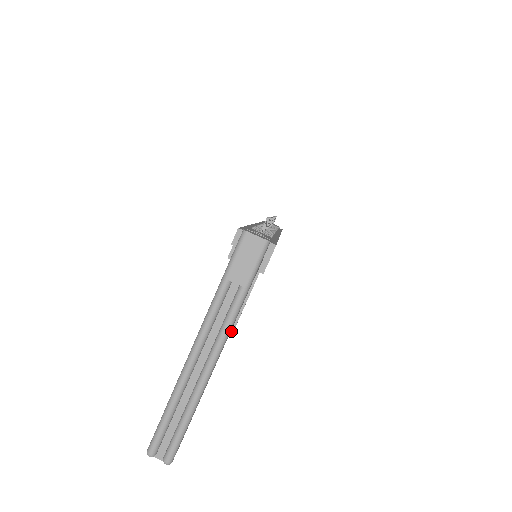
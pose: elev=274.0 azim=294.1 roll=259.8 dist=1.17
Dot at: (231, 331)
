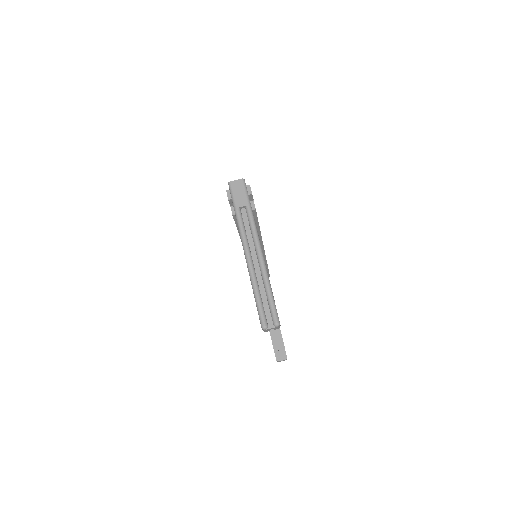
Dot at: (285, 355)
